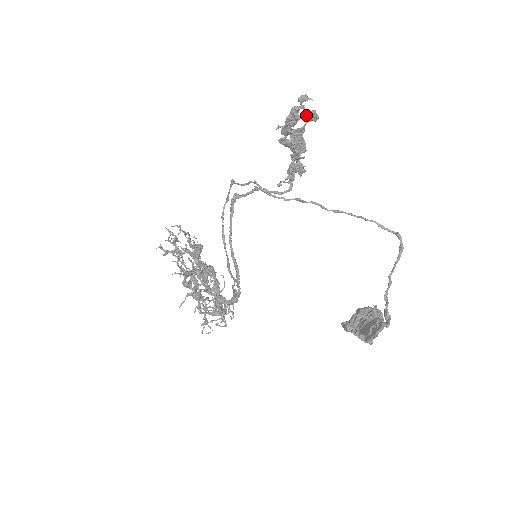
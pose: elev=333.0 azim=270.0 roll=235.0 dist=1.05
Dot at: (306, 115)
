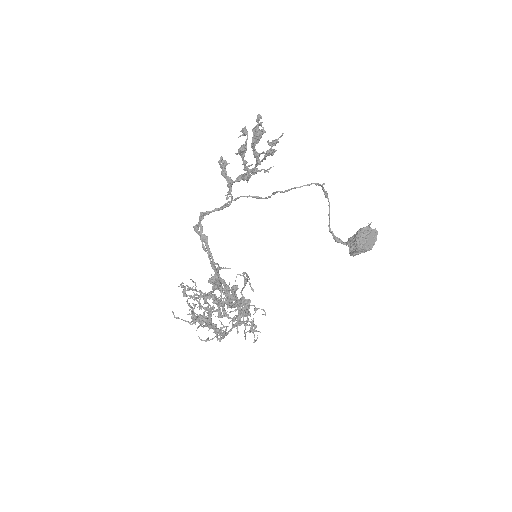
Dot at: occluded
